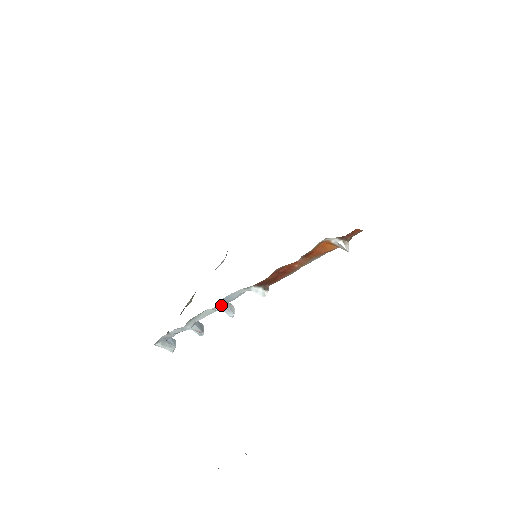
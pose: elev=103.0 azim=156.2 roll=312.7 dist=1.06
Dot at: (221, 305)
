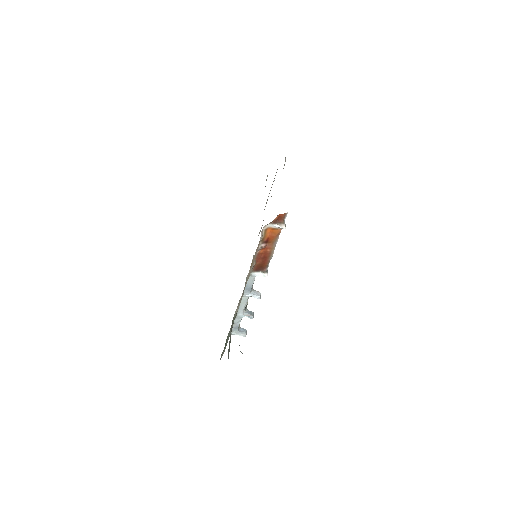
Dot at: (247, 292)
